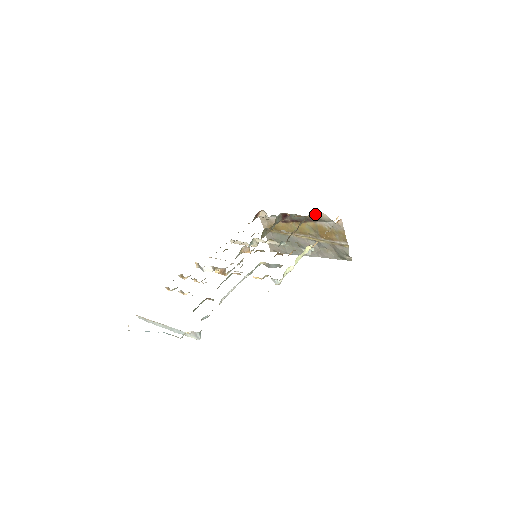
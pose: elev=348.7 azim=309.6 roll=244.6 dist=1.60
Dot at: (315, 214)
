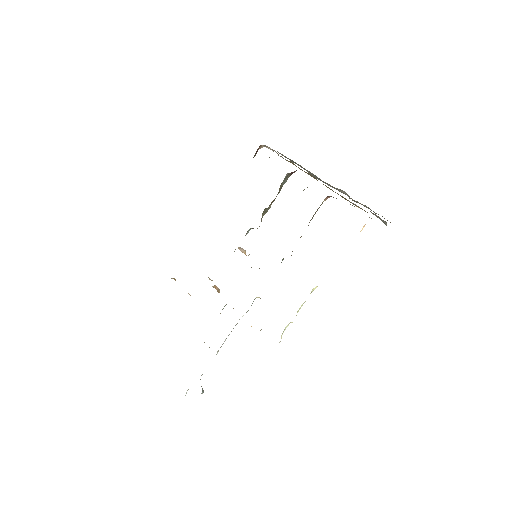
Dot at: occluded
